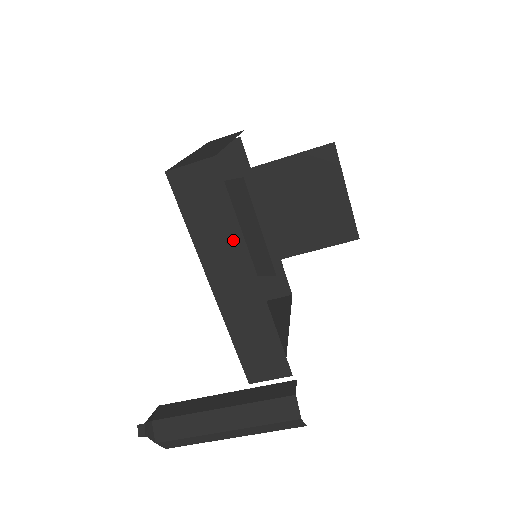
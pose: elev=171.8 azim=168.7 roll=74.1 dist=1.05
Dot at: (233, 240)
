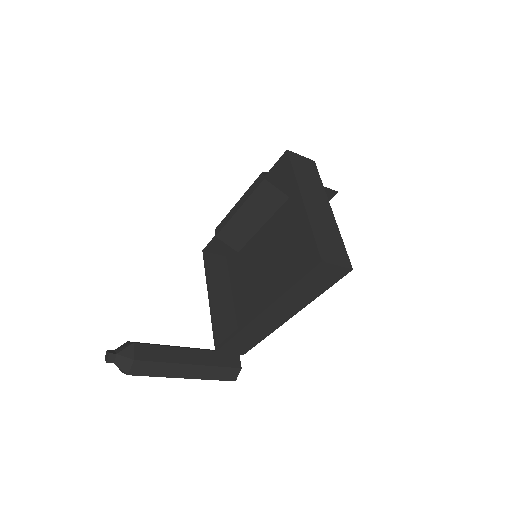
Dot at: (304, 301)
